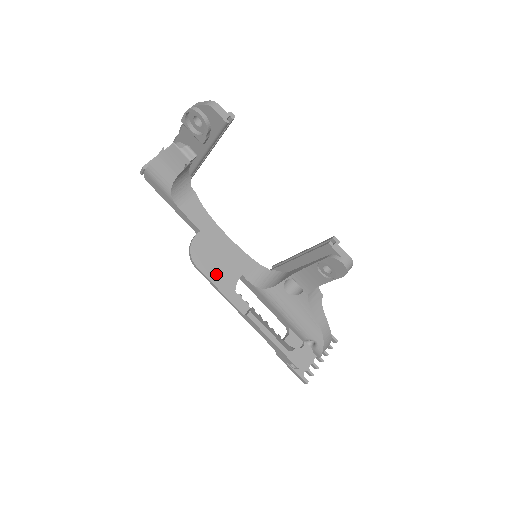
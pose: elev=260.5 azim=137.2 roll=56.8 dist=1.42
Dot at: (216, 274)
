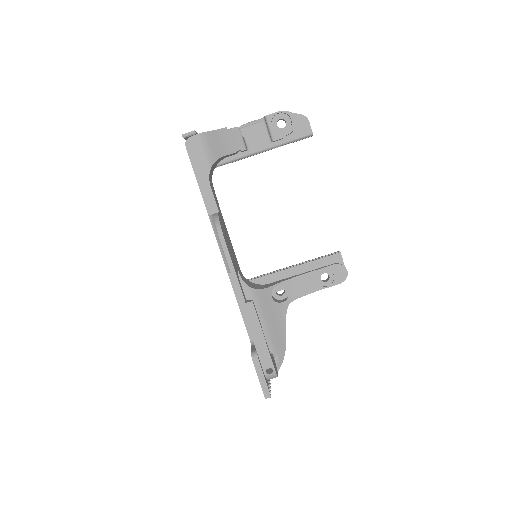
Dot at: (231, 254)
